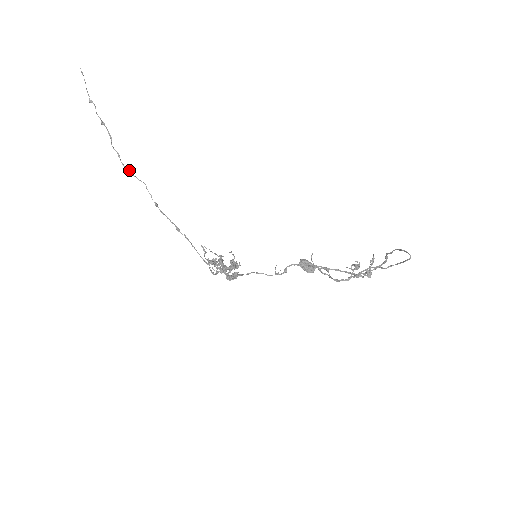
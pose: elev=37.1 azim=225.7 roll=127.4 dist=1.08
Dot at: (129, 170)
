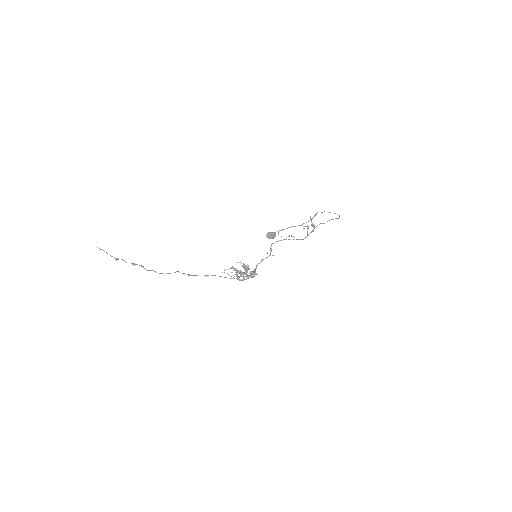
Dot at: occluded
